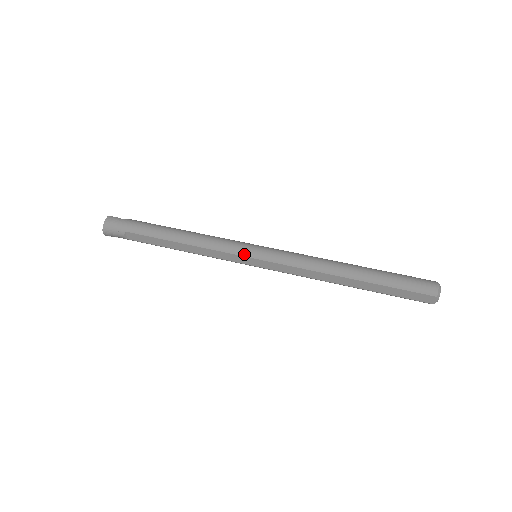
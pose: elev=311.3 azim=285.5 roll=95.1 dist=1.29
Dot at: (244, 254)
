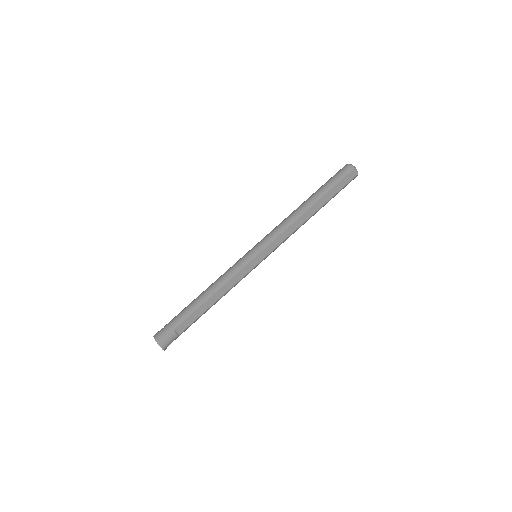
Dot at: (250, 259)
